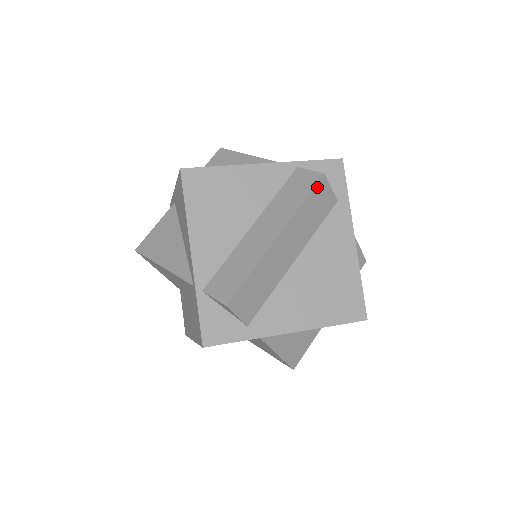
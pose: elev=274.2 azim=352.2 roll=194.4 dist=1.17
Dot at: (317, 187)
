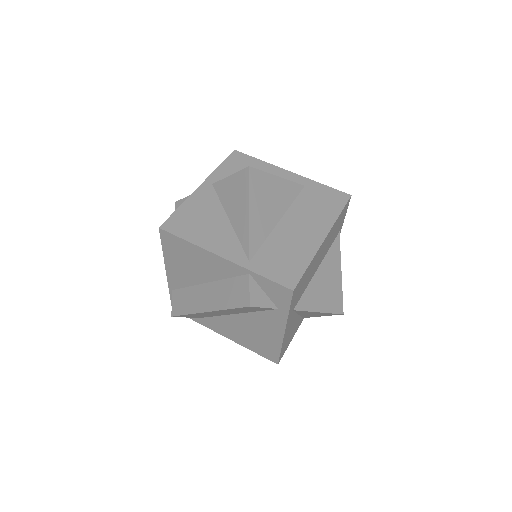
Dot at: (243, 307)
